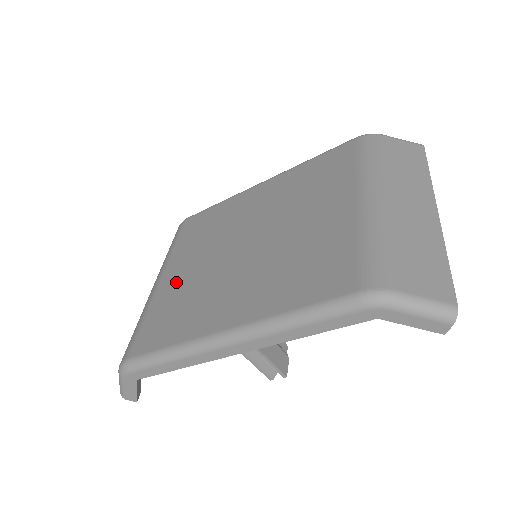
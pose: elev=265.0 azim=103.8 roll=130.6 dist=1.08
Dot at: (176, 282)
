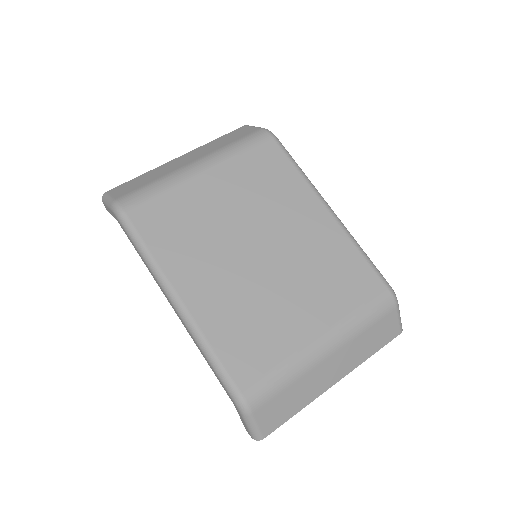
Dot at: (205, 198)
